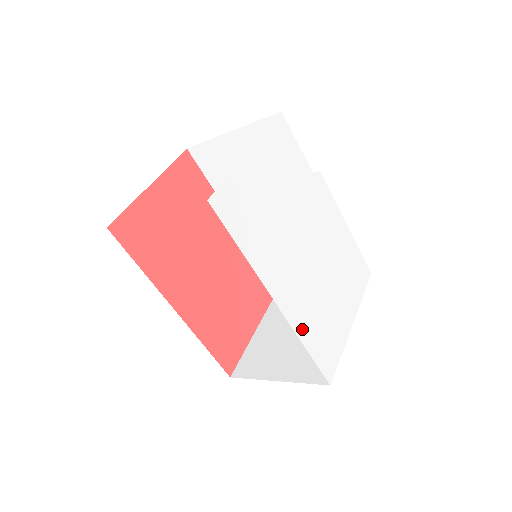
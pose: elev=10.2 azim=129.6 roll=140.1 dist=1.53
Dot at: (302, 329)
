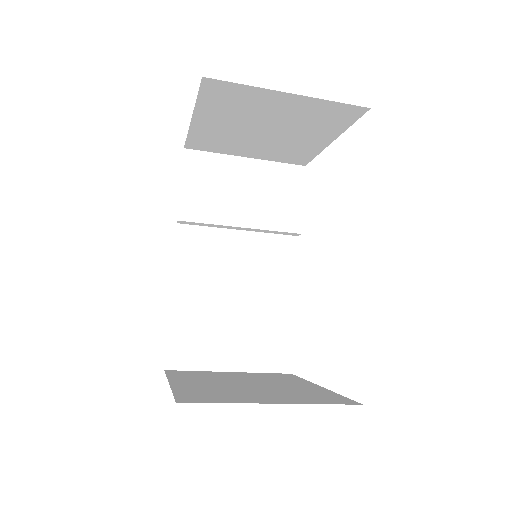
Dot at: occluded
